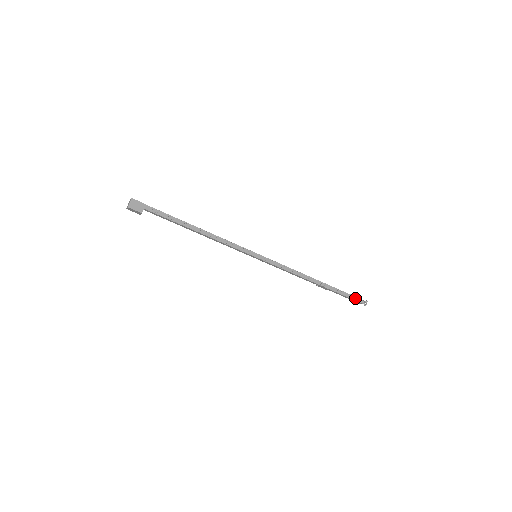
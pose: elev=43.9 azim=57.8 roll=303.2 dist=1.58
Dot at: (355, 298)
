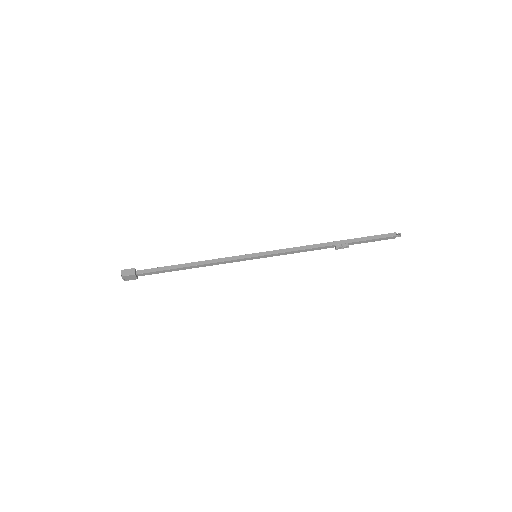
Dot at: (382, 237)
